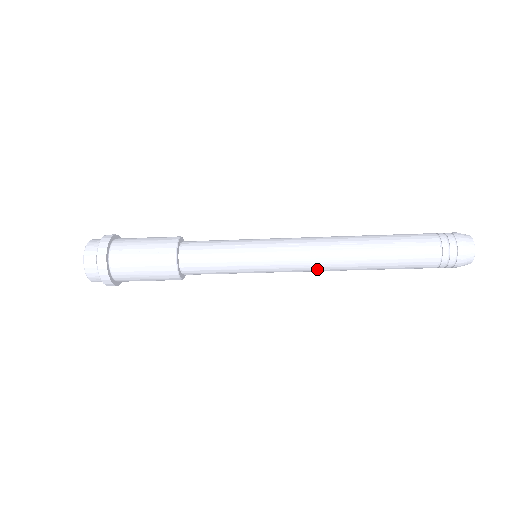
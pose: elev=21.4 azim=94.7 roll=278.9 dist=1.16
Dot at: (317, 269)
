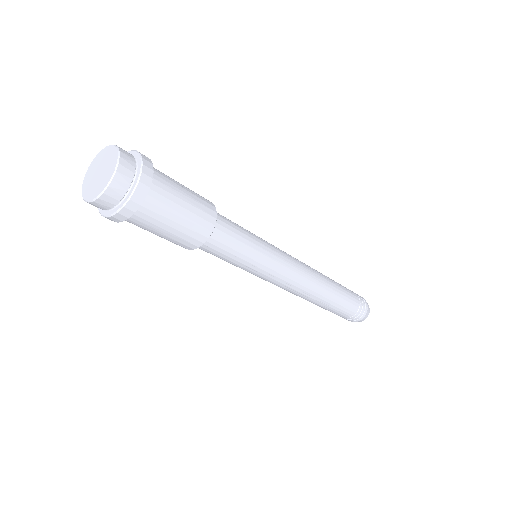
Dot at: (302, 284)
